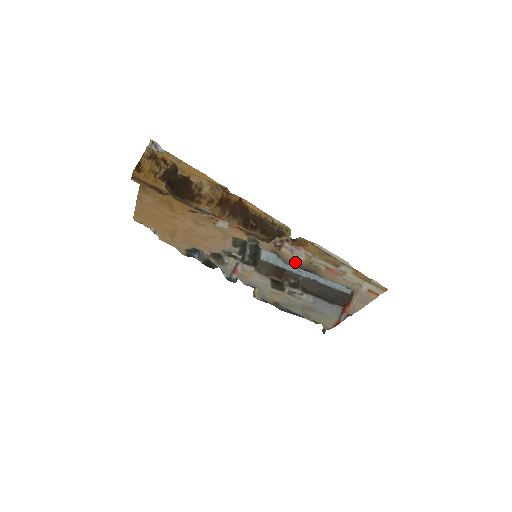
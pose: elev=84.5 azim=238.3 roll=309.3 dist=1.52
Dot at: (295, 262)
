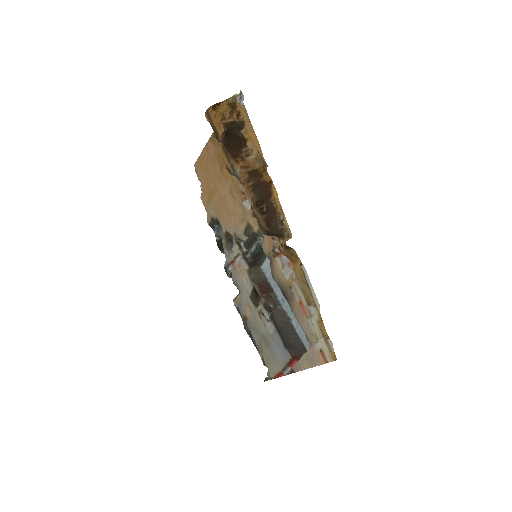
Dot at: (279, 278)
